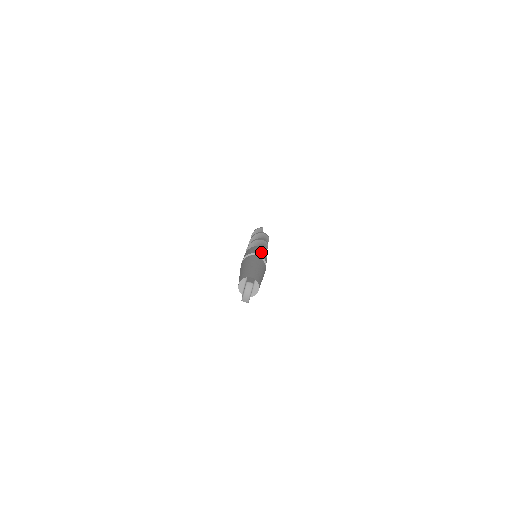
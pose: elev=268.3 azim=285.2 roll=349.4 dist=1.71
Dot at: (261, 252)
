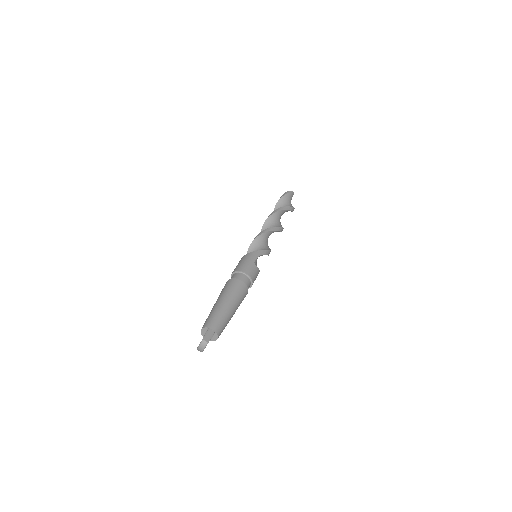
Dot at: (254, 267)
